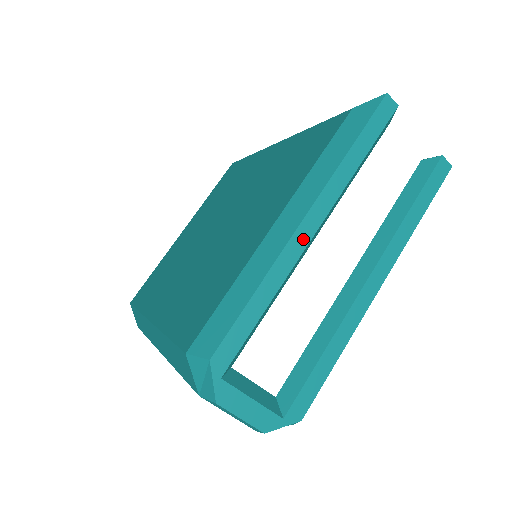
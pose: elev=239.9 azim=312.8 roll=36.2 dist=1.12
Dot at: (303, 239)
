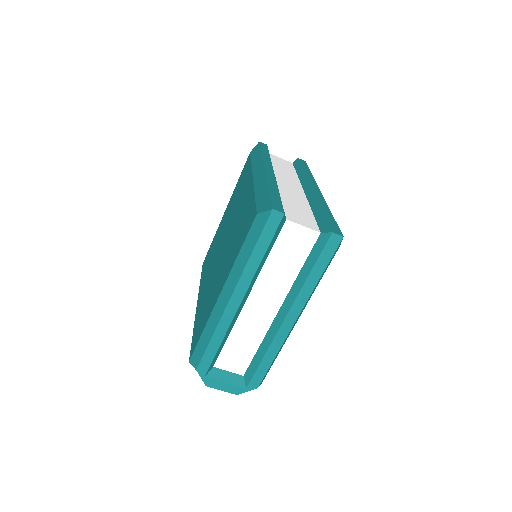
Dot at: (233, 309)
